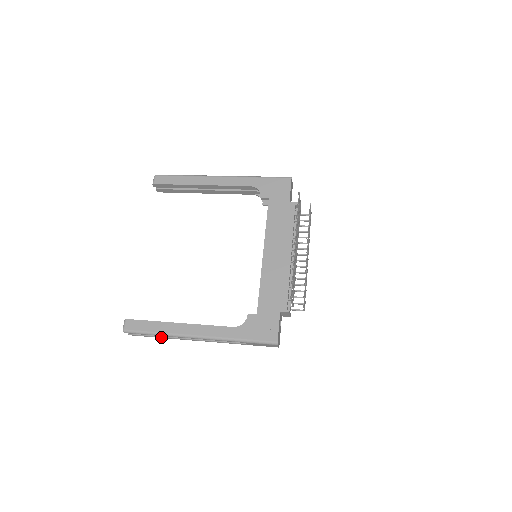
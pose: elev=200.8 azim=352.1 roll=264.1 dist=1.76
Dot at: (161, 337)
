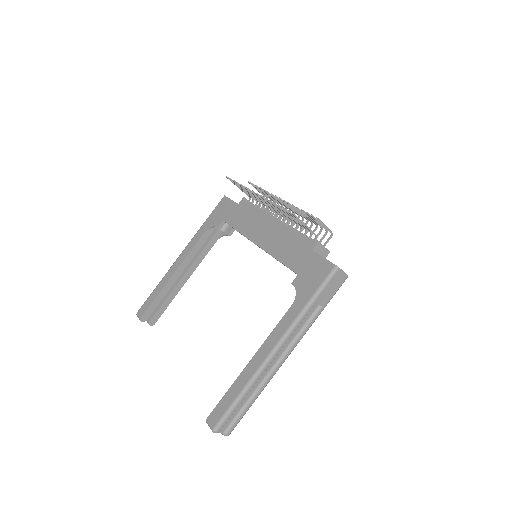
Dot at: (253, 399)
